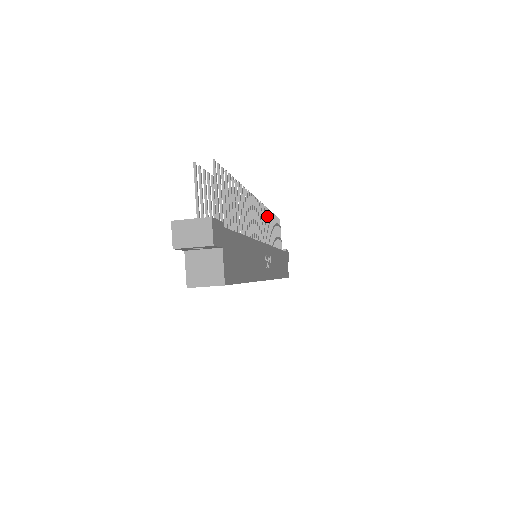
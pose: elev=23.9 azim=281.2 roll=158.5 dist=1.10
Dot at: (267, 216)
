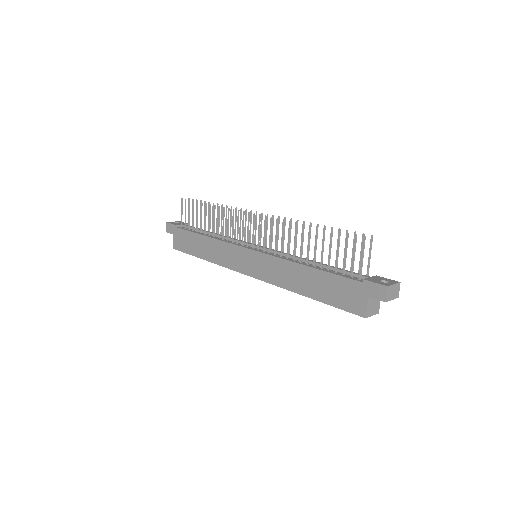
Dot at: (236, 215)
